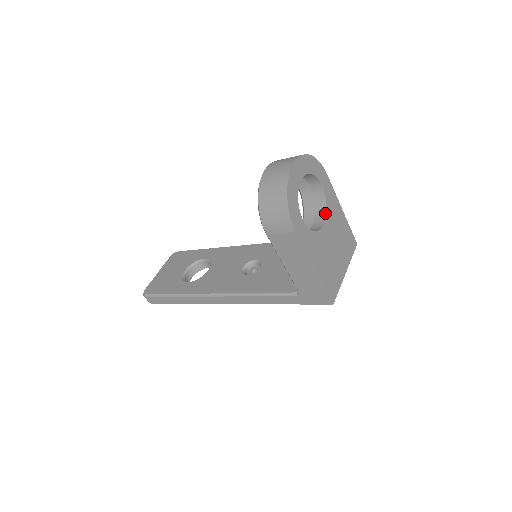
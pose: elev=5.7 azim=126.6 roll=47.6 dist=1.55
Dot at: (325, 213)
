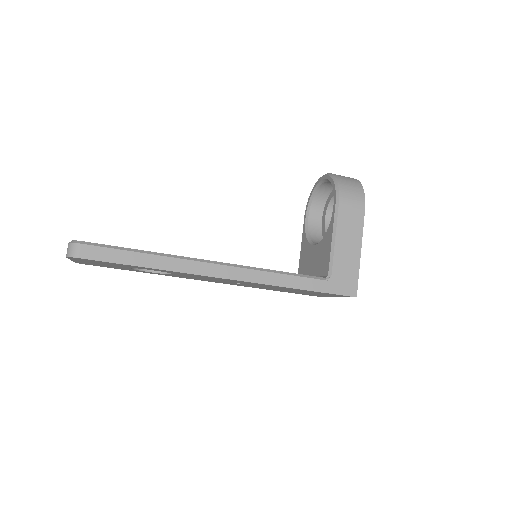
Dot at: occluded
